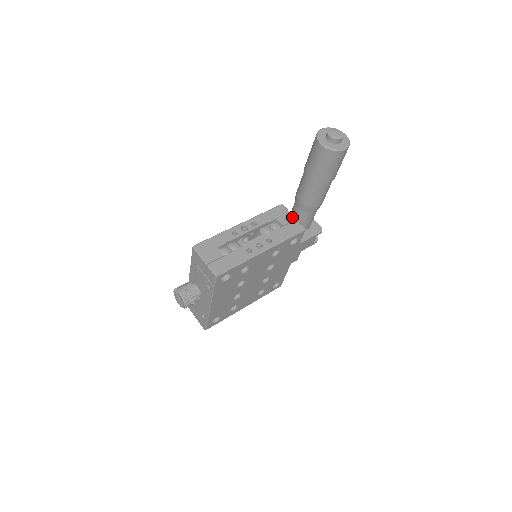
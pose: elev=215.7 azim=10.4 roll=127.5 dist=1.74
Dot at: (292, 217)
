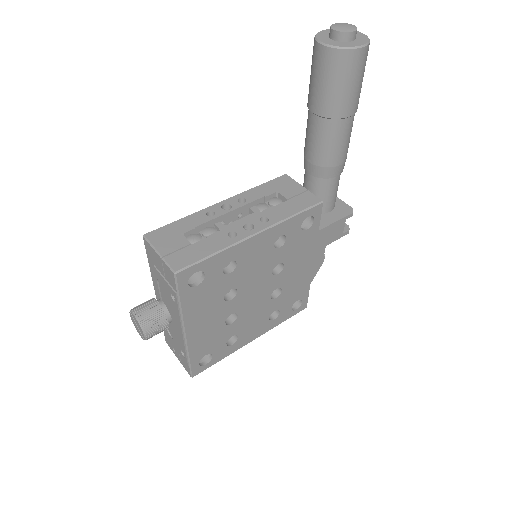
Dot at: (301, 188)
